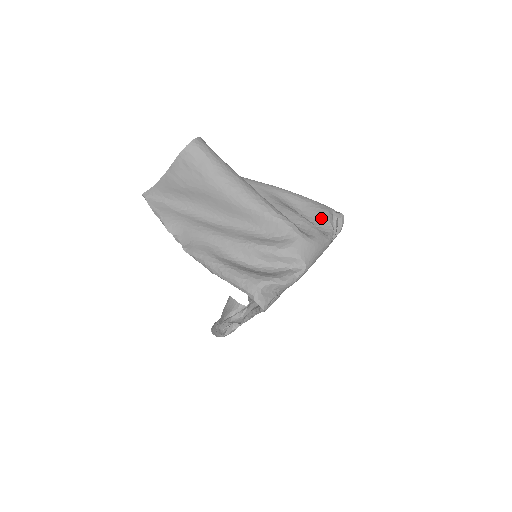
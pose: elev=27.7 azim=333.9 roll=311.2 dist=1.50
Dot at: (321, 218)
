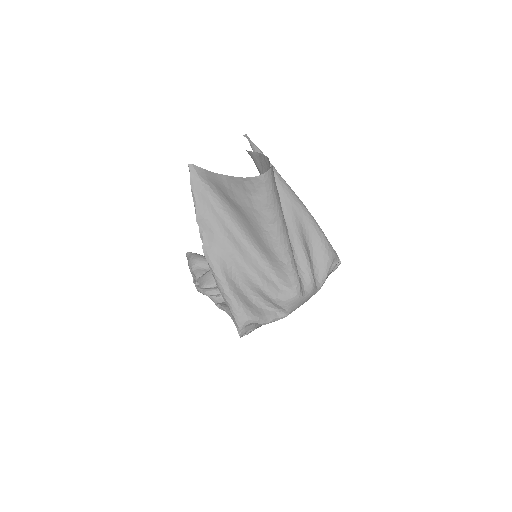
Dot at: (323, 266)
